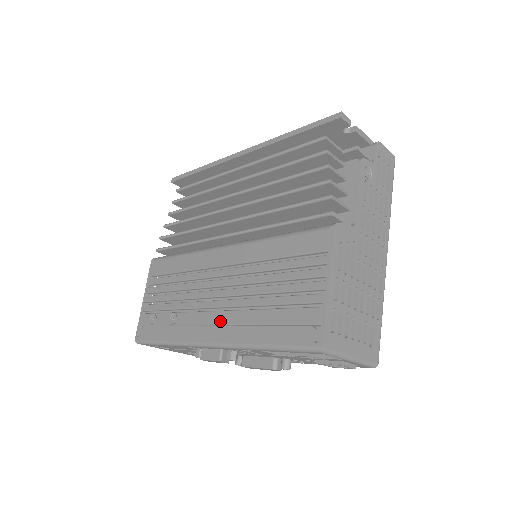
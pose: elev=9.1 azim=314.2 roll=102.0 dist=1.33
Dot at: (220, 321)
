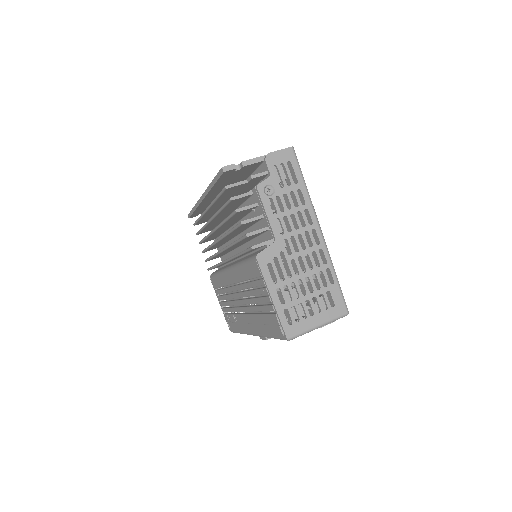
Dot at: (249, 321)
